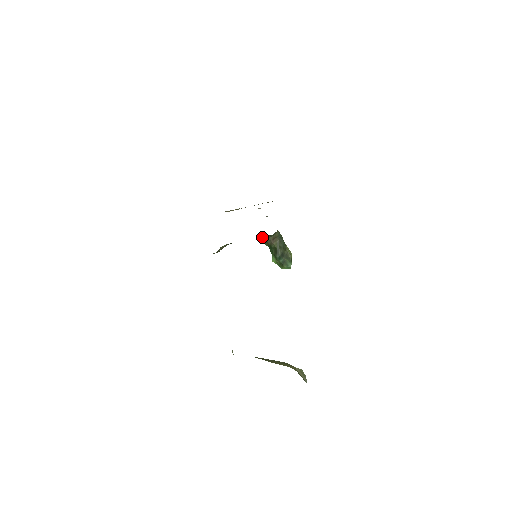
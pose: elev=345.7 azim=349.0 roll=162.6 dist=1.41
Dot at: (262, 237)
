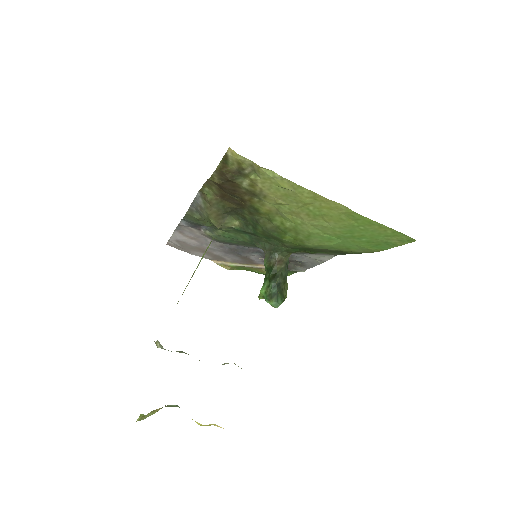
Dot at: (269, 252)
